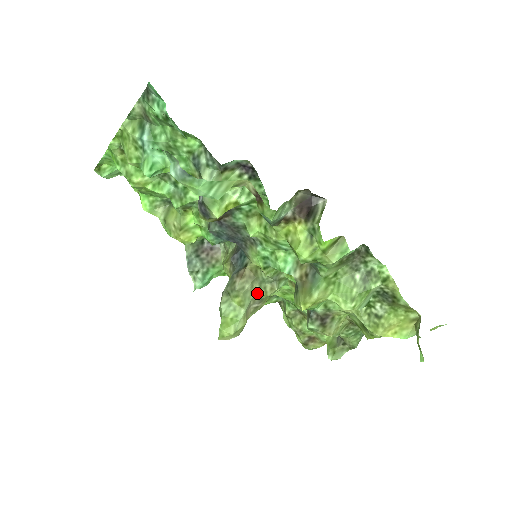
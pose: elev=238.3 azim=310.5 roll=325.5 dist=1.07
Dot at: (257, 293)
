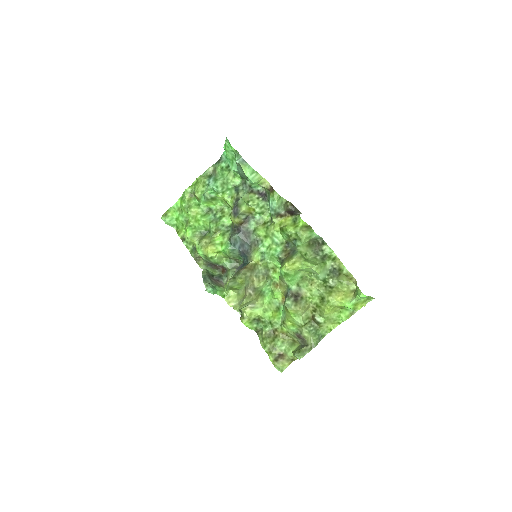
Dot at: (253, 280)
